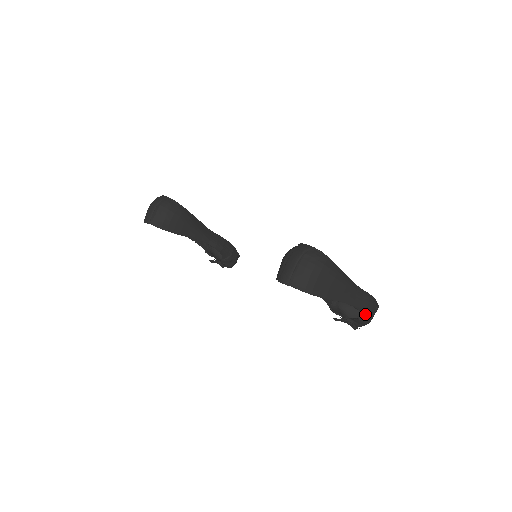
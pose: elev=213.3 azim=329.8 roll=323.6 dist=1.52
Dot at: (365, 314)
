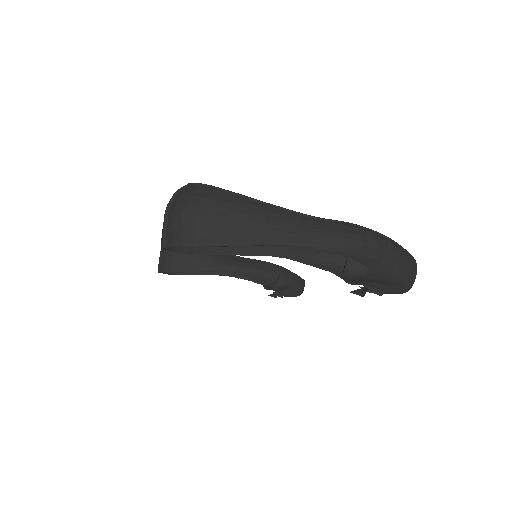
Dot at: (355, 257)
